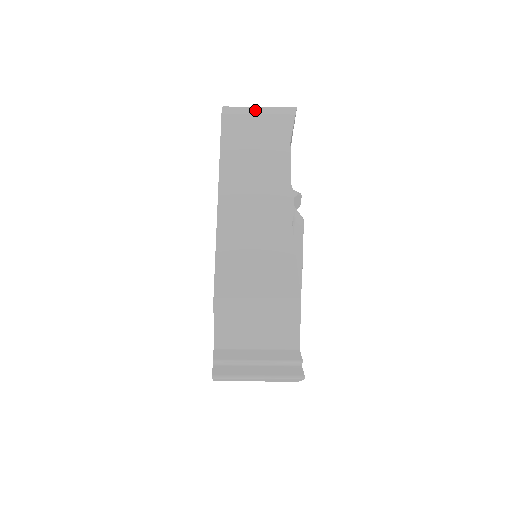
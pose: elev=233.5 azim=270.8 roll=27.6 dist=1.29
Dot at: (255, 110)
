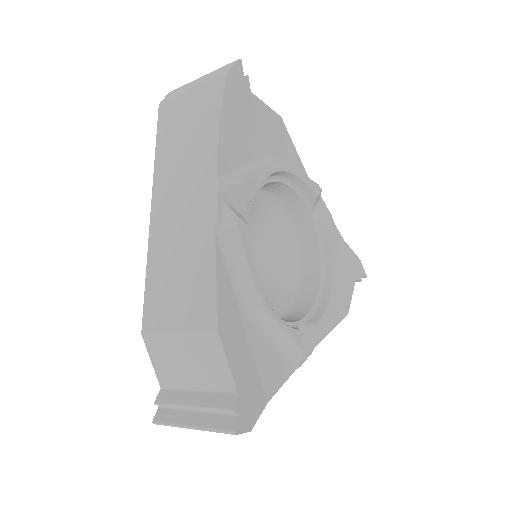
Dot at: (192, 84)
